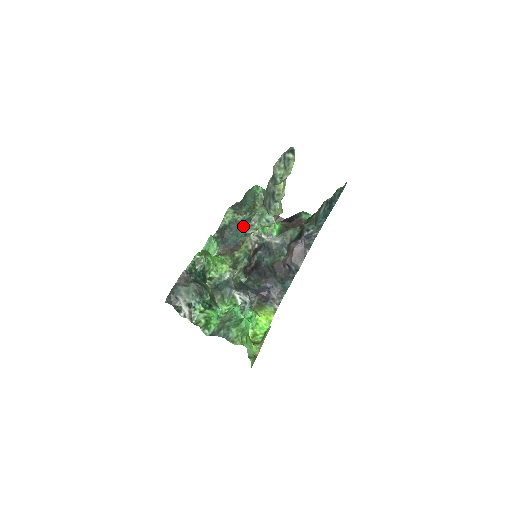
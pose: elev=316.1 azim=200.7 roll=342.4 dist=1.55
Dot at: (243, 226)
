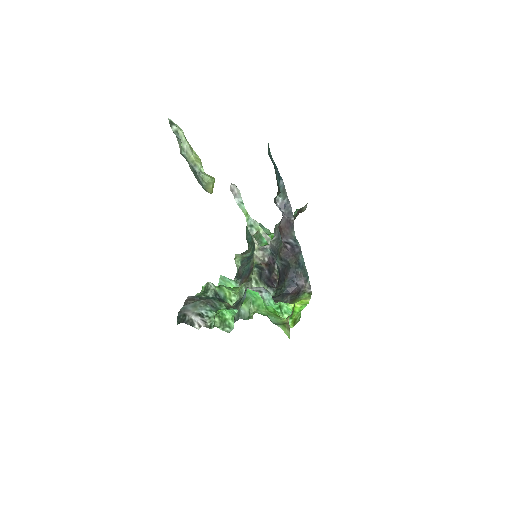
Dot at: (251, 256)
